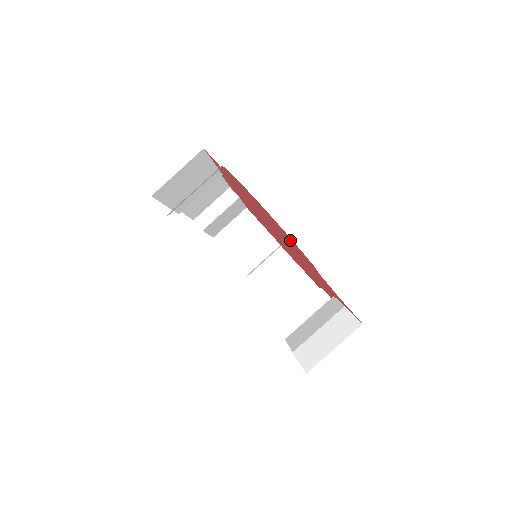
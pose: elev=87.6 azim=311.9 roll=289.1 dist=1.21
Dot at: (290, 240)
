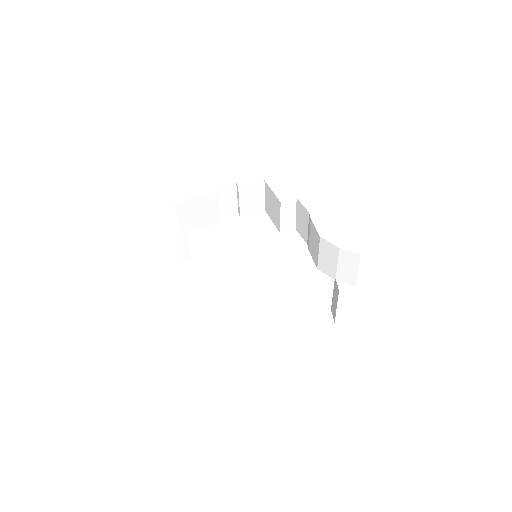
Dot at: occluded
